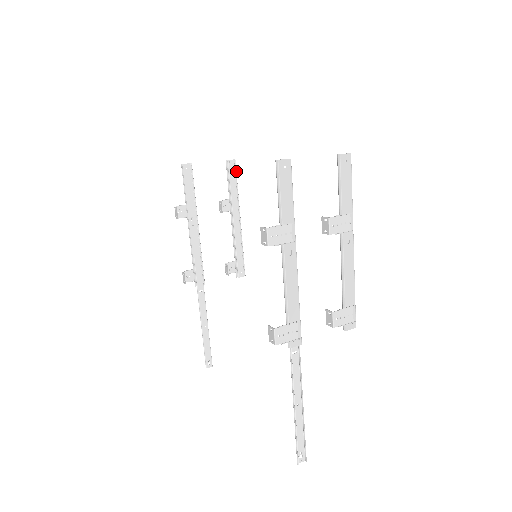
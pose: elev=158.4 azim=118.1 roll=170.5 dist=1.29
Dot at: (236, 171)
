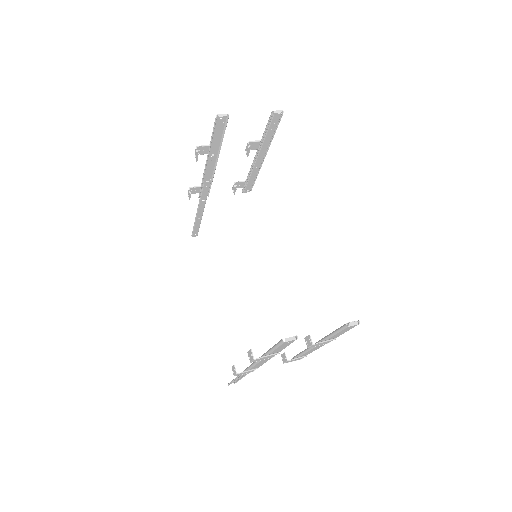
Dot at: (279, 122)
